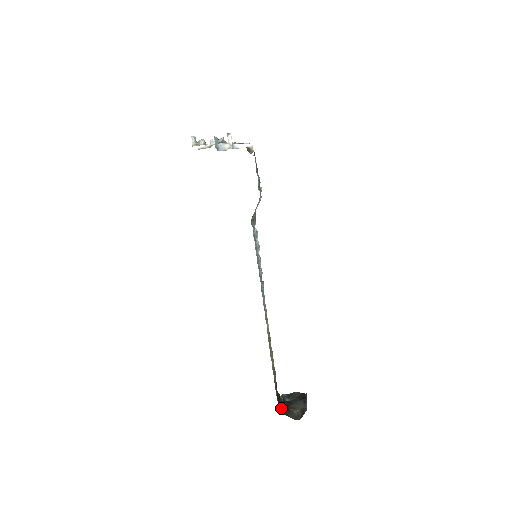
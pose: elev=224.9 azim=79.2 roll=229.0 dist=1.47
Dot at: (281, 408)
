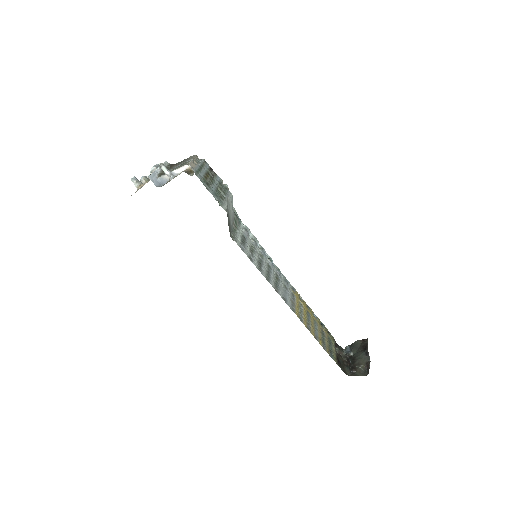
Dot at: (347, 370)
